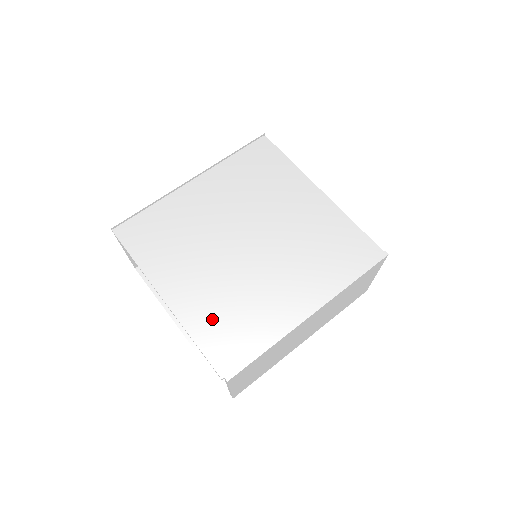
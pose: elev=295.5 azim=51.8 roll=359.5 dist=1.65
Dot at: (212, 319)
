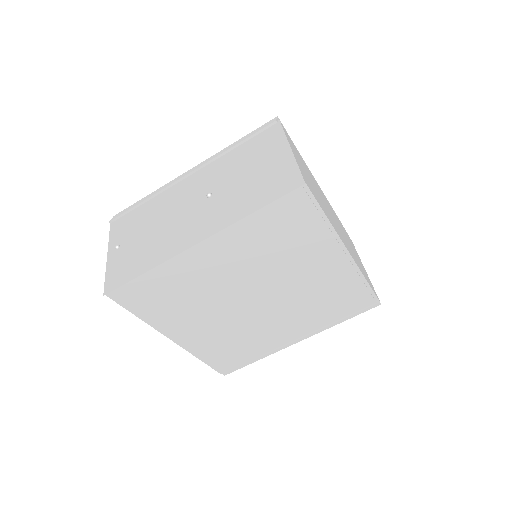
Dot at: (215, 348)
